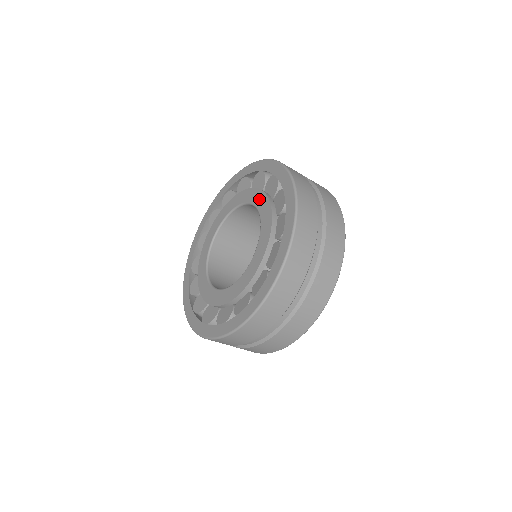
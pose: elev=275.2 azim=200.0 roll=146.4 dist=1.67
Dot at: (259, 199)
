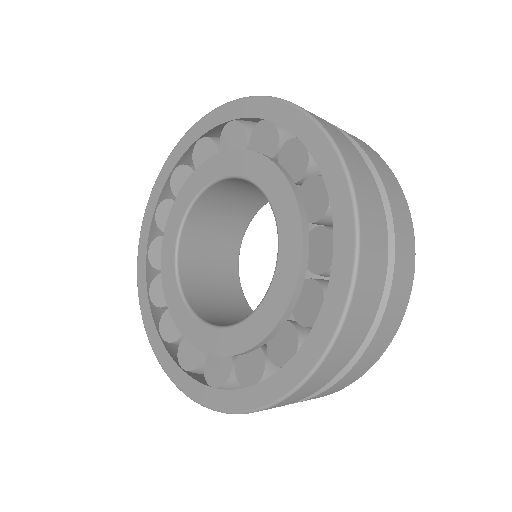
Dot at: (204, 174)
